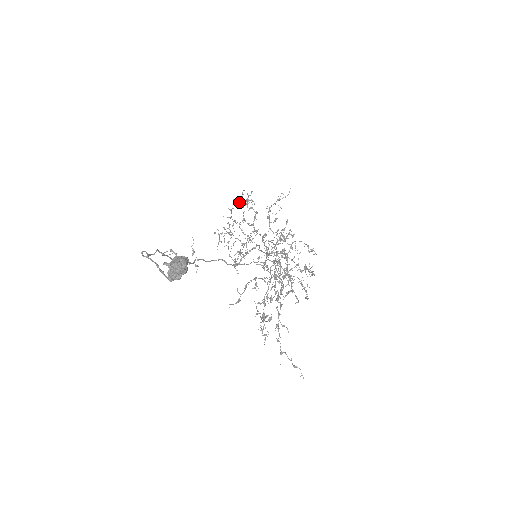
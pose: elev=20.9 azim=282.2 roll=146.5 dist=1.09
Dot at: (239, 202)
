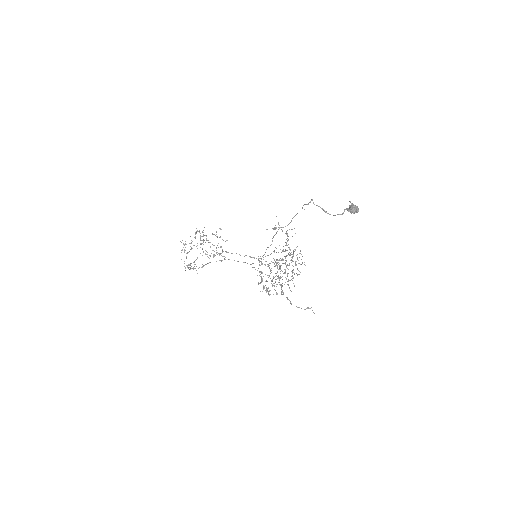
Dot at: occluded
